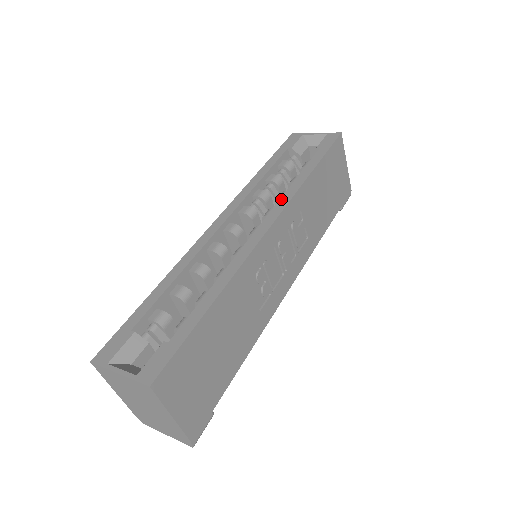
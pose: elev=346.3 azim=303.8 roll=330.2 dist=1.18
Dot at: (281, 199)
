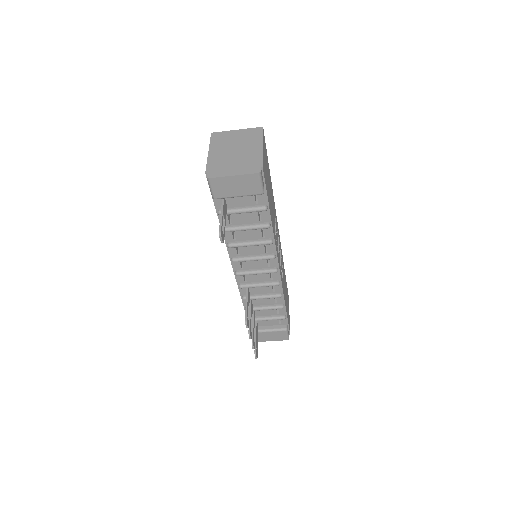
Dot at: occluded
